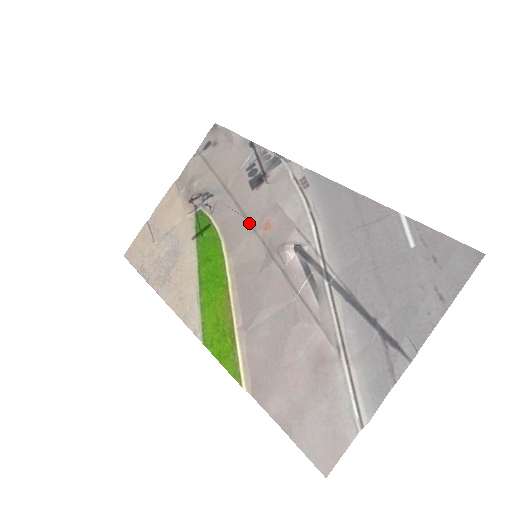
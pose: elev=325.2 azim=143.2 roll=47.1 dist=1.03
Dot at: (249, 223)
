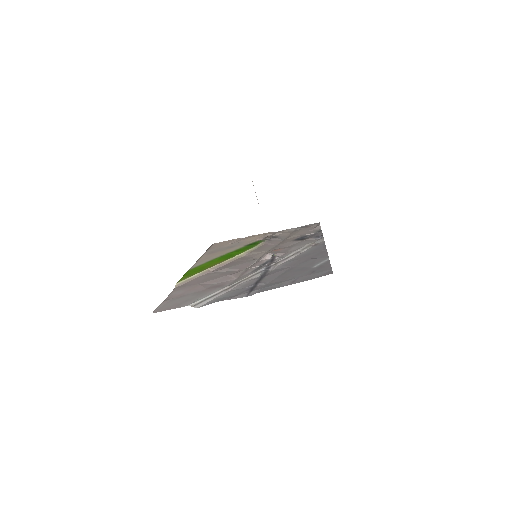
Dot at: (273, 248)
